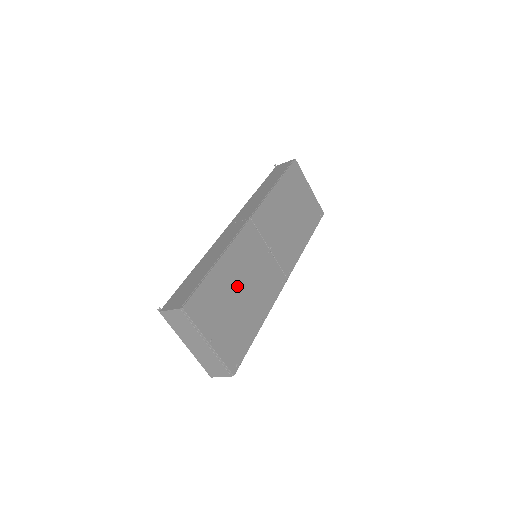
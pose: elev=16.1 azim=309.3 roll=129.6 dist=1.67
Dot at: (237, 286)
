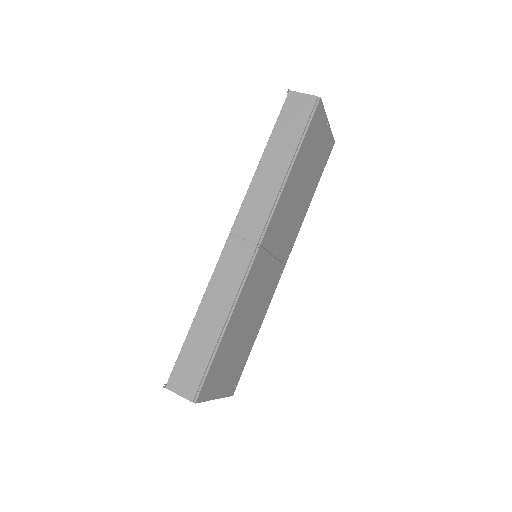
Dot at: (241, 328)
